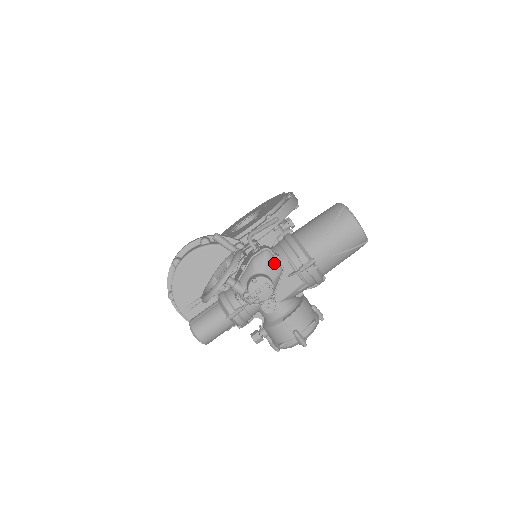
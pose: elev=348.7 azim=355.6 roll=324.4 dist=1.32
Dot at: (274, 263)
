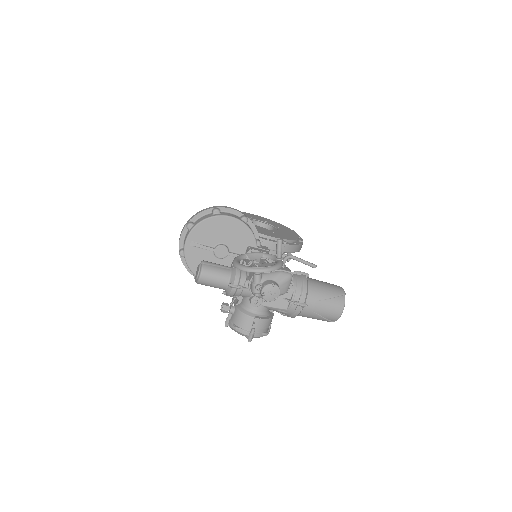
Dot at: (288, 285)
